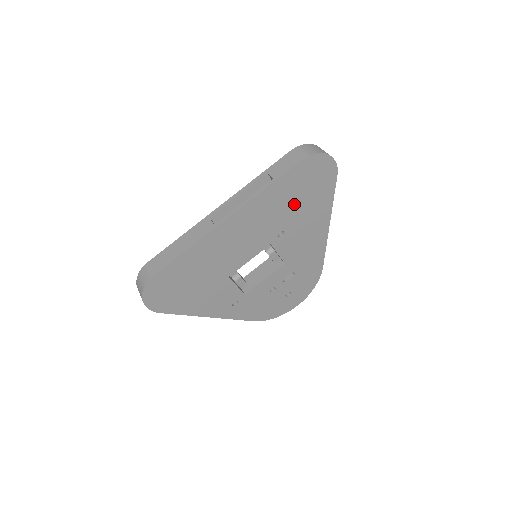
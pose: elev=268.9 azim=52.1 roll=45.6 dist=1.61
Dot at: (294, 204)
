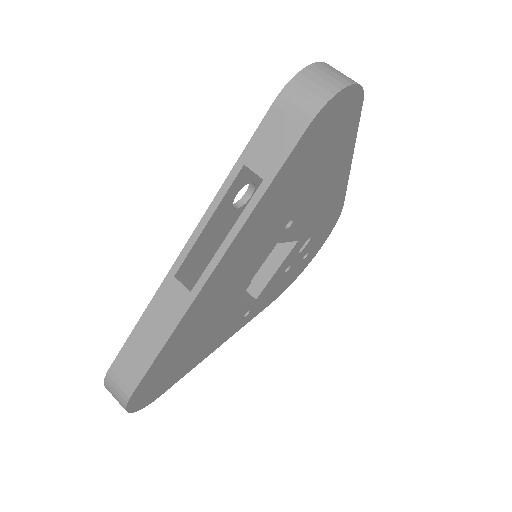
Dot at: (302, 184)
